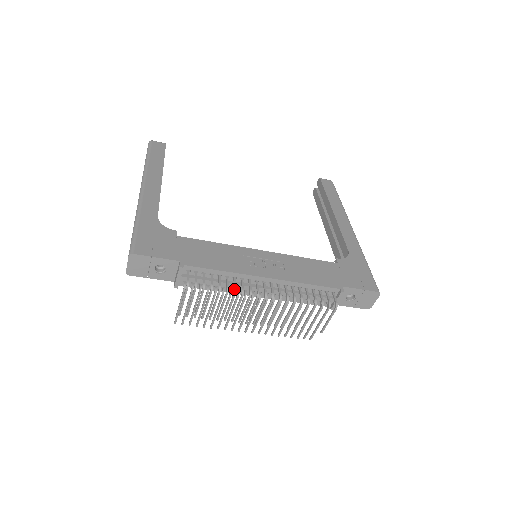
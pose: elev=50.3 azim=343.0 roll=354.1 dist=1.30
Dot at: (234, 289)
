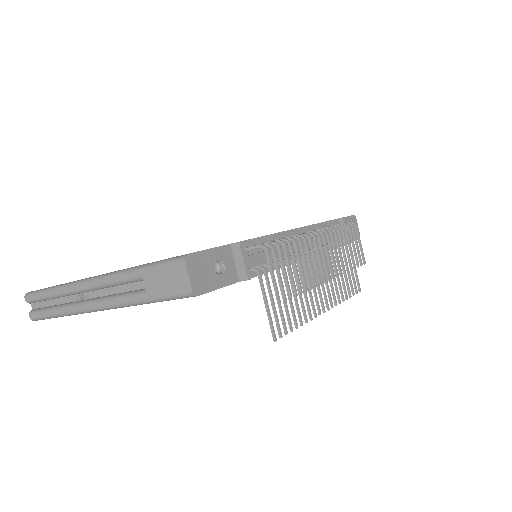
Dot at: (294, 237)
